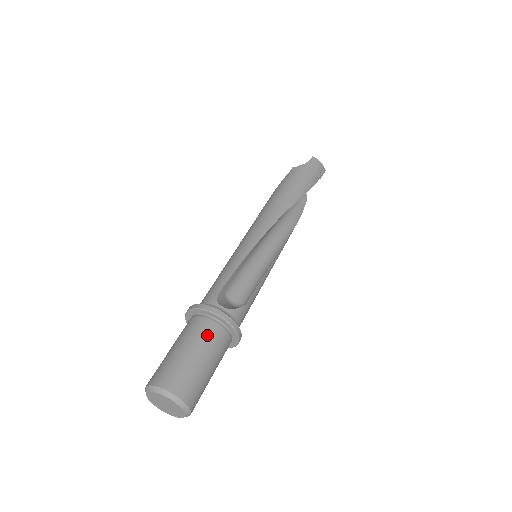
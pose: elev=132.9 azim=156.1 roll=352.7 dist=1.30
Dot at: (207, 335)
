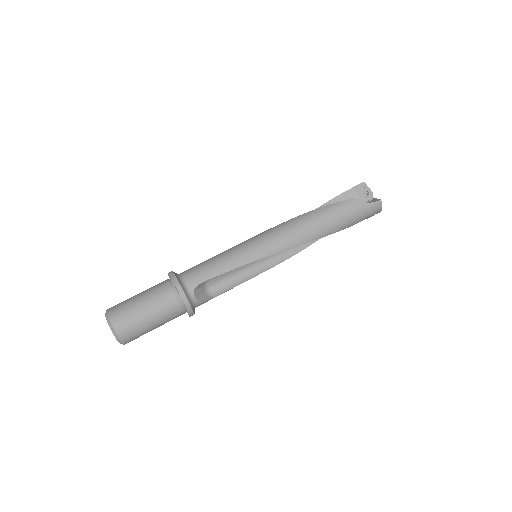
Dot at: (168, 311)
